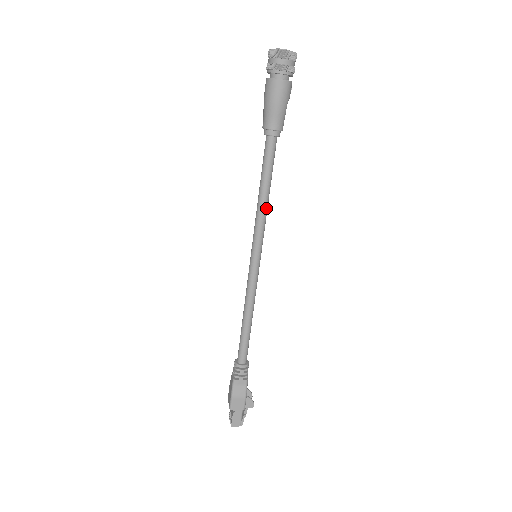
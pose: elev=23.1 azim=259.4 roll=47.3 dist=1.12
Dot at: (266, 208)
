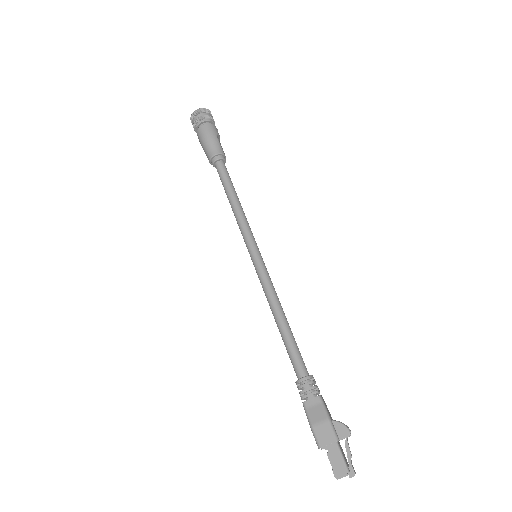
Dot at: (241, 211)
